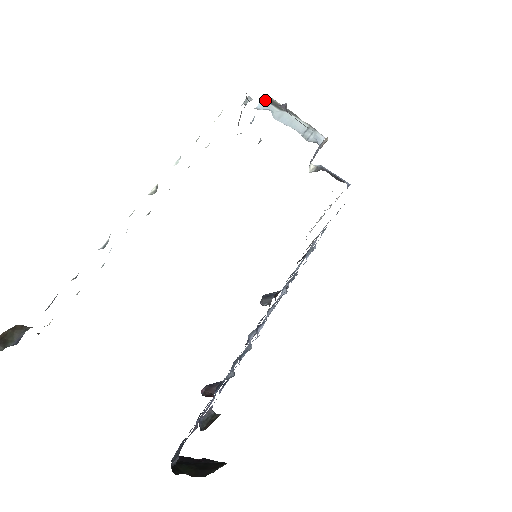
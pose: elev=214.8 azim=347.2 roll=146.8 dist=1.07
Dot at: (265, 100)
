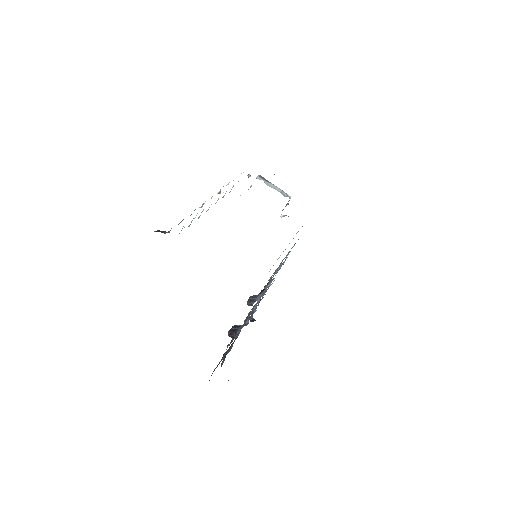
Dot at: (259, 176)
